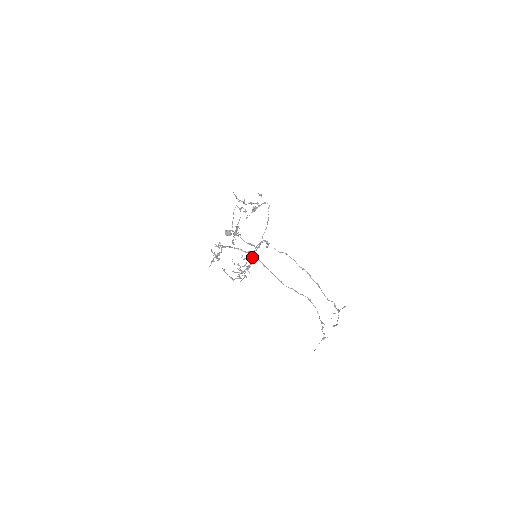
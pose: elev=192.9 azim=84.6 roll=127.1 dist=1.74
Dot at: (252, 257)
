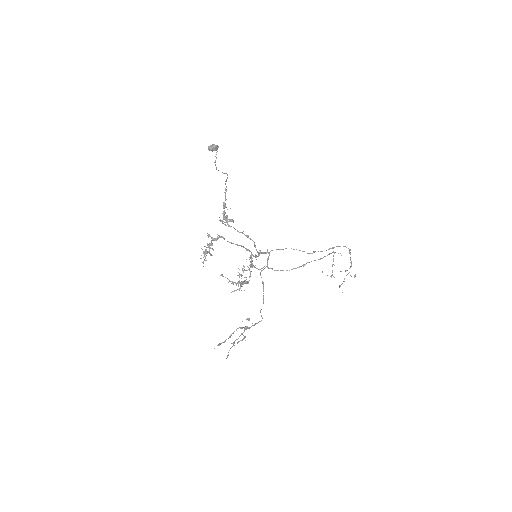
Dot at: (251, 264)
